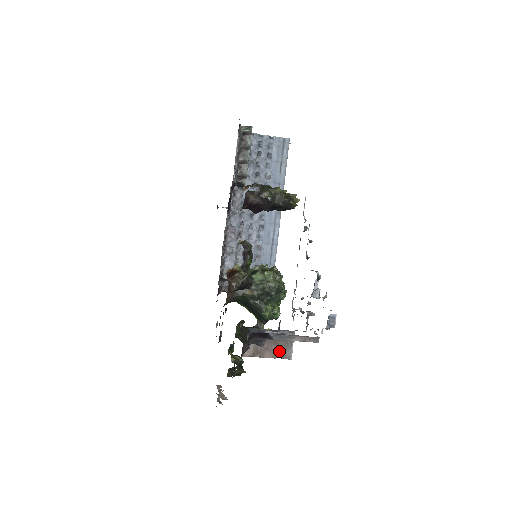
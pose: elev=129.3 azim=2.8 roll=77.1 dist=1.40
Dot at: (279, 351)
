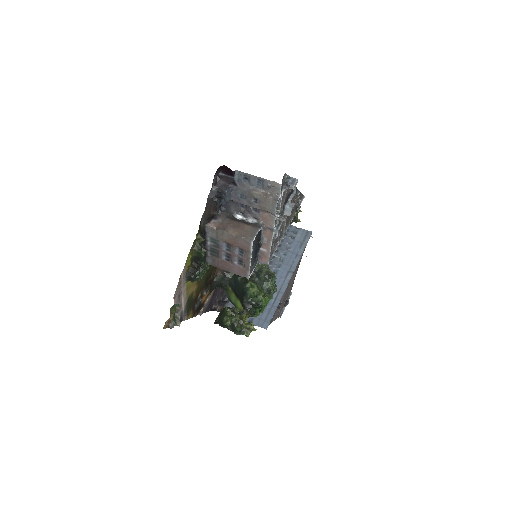
Dot at: (243, 232)
